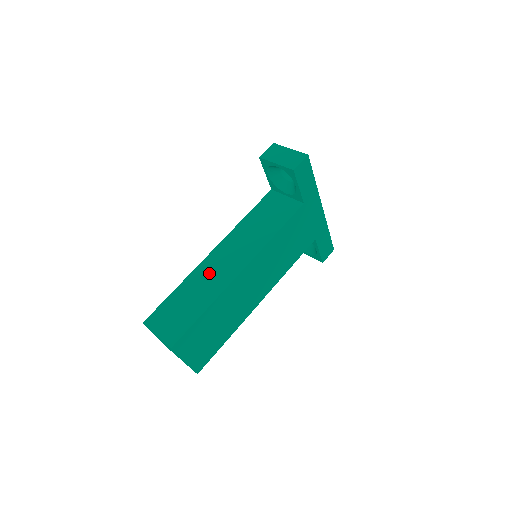
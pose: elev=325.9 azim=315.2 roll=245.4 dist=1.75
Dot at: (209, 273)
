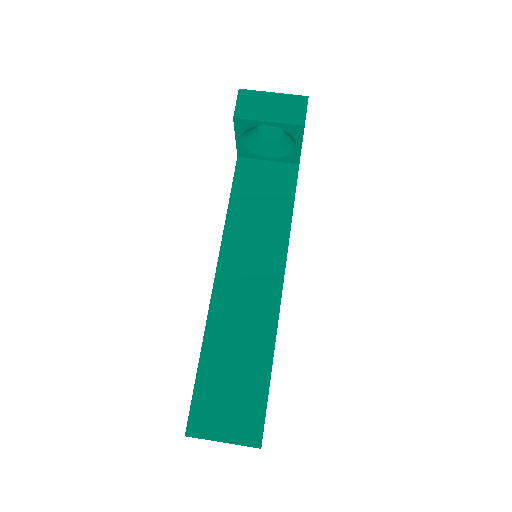
Dot at: (235, 314)
